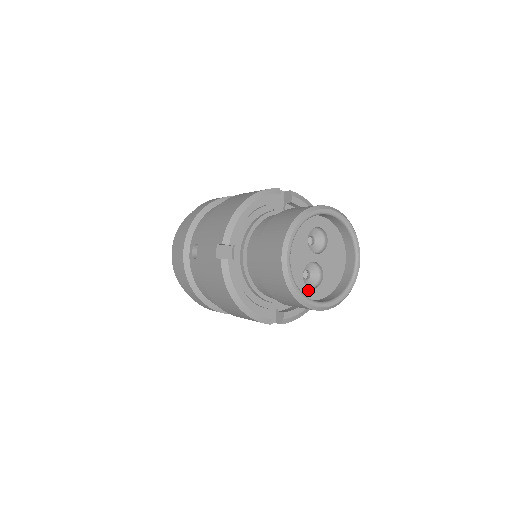
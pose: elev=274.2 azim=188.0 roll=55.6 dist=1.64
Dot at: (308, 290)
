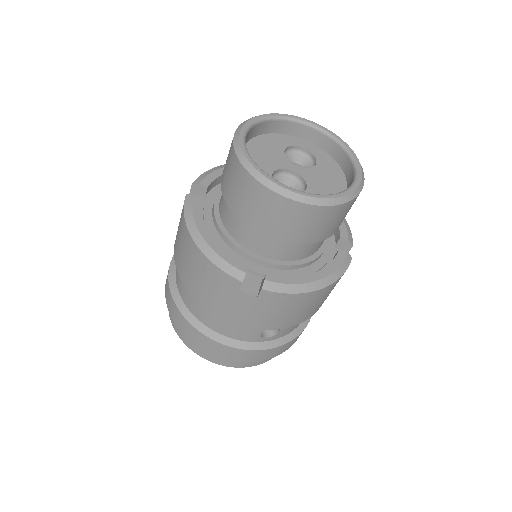
Dot at: occluded
